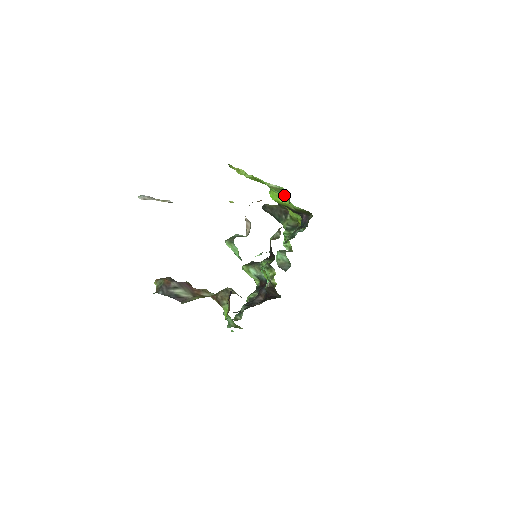
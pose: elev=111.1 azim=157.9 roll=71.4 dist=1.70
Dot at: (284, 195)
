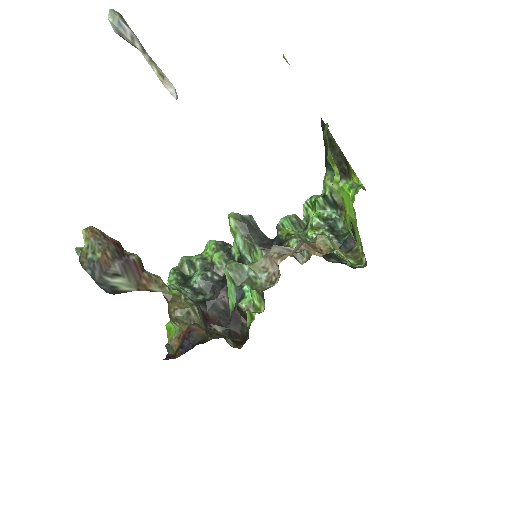
Dot at: occluded
